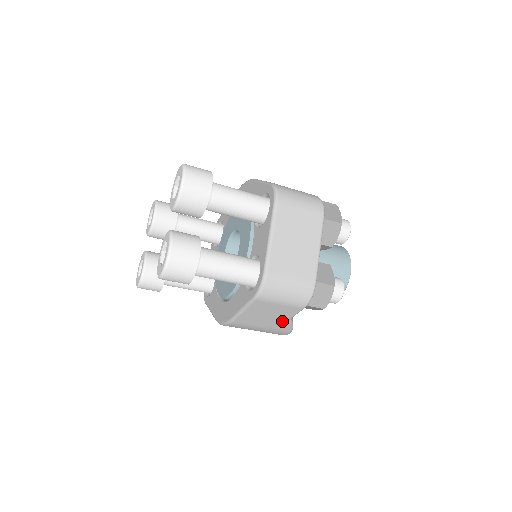
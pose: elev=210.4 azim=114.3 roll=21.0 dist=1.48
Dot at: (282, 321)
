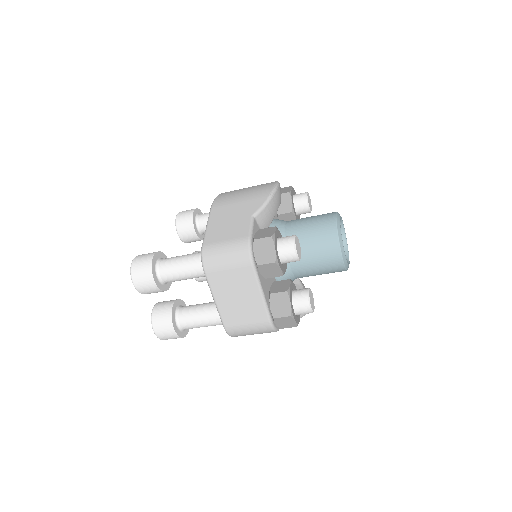
Dot at: occluded
